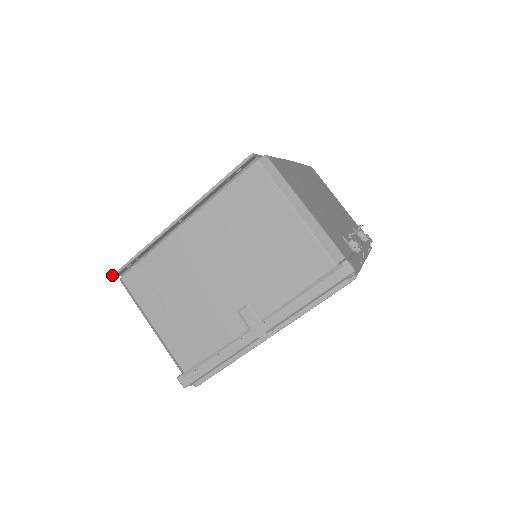
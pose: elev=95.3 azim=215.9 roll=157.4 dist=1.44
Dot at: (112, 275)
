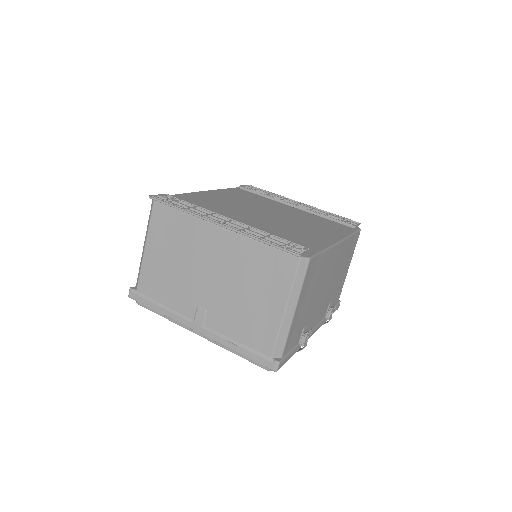
Dot at: (149, 196)
